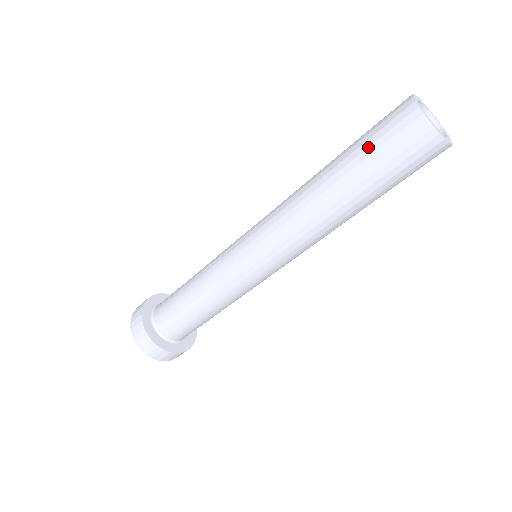
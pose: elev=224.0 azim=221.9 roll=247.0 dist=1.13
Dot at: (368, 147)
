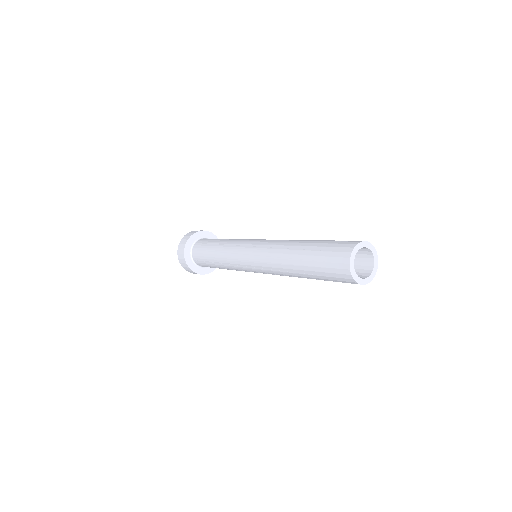
Dot at: (320, 267)
